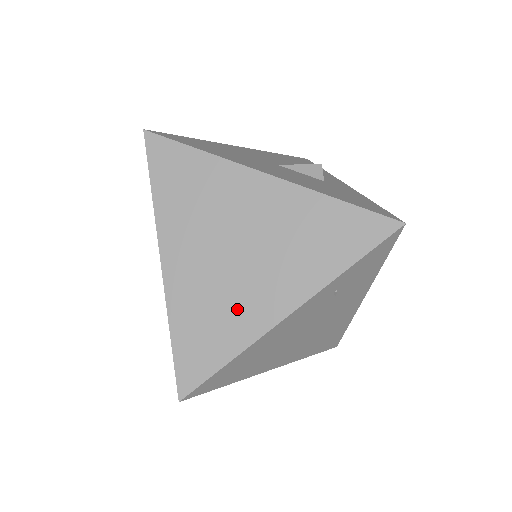
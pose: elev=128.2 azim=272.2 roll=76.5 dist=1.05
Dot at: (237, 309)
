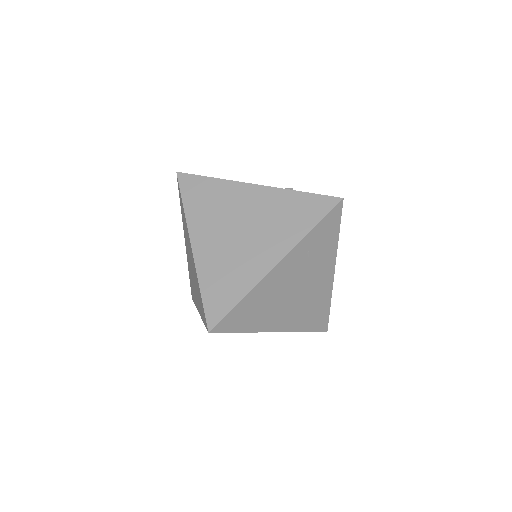
Dot at: (243, 266)
